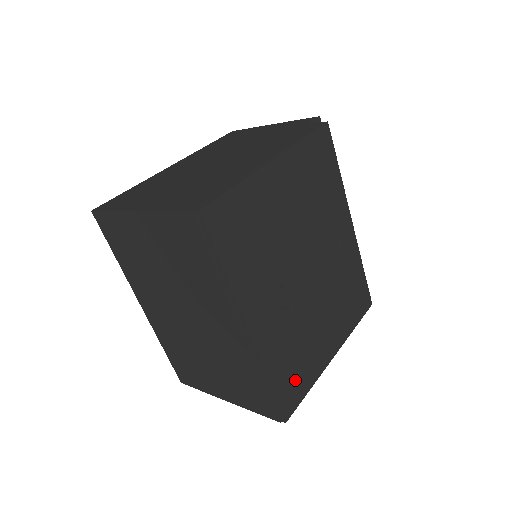
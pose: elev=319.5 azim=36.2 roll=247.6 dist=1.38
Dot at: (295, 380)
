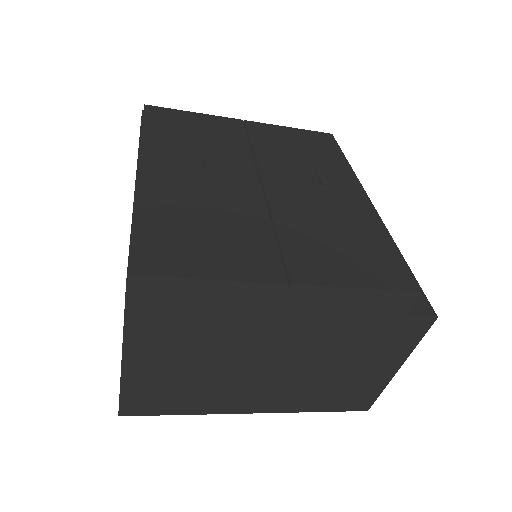
Dot at: (182, 248)
